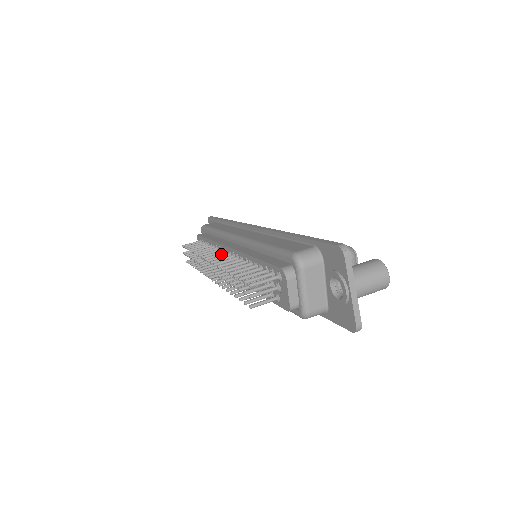
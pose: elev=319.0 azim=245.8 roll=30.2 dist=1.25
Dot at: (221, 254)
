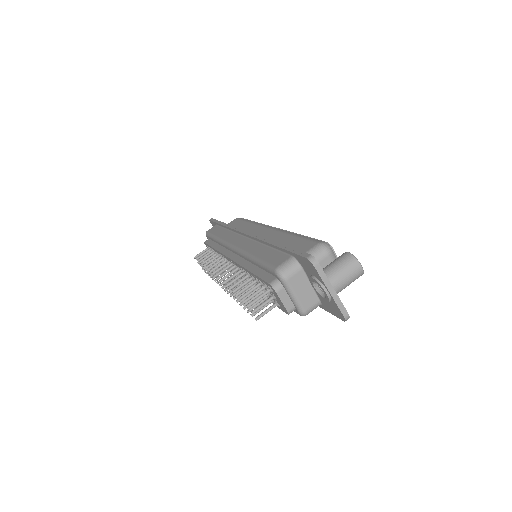
Dot at: (225, 265)
